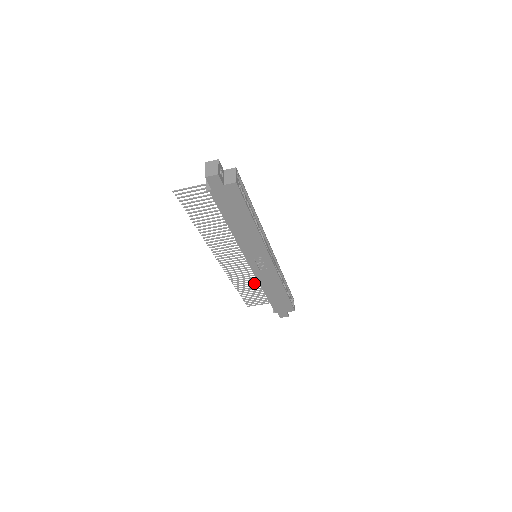
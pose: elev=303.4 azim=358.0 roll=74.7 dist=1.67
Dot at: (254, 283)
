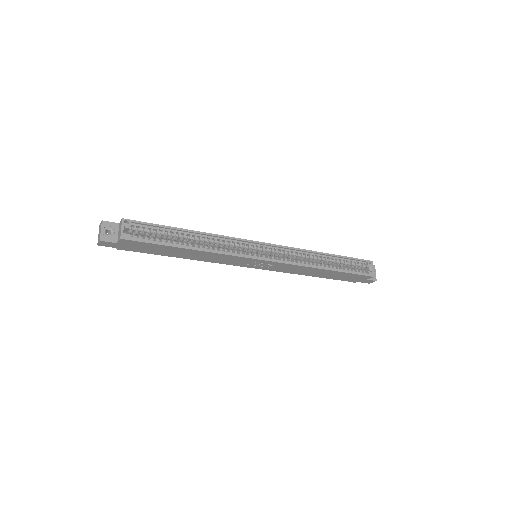
Dot at: occluded
